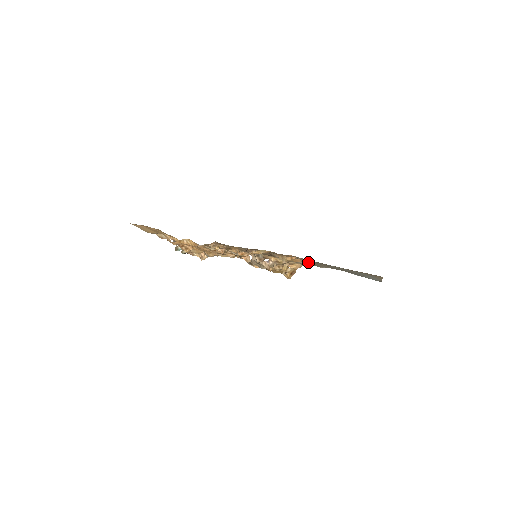
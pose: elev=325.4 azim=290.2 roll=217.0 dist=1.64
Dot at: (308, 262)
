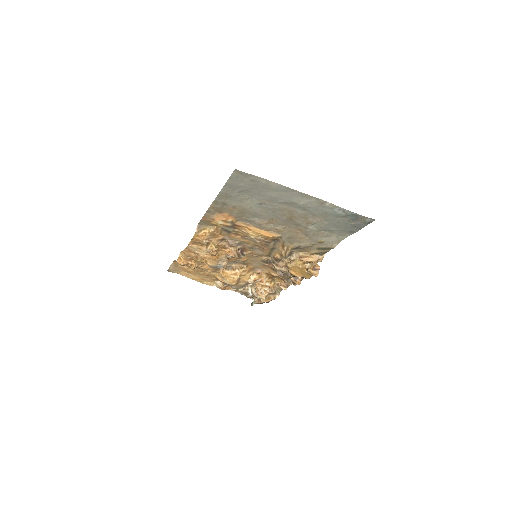
Dot at: (287, 235)
